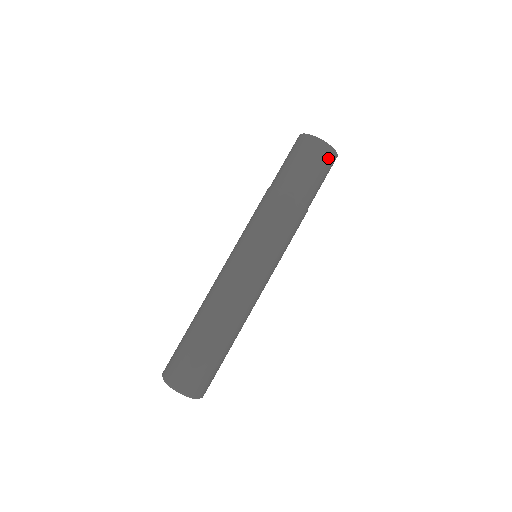
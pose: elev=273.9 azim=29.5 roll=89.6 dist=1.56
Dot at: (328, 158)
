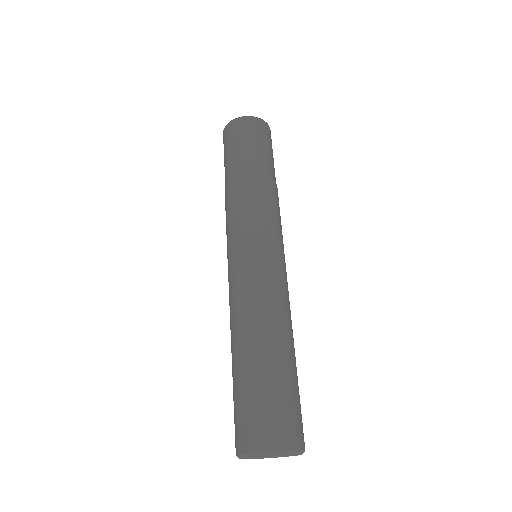
Dot at: (240, 127)
